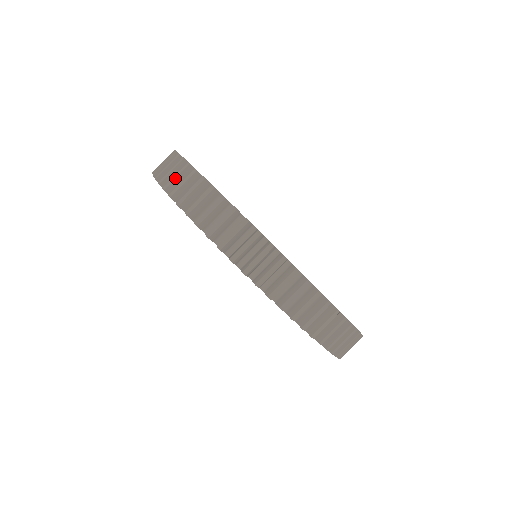
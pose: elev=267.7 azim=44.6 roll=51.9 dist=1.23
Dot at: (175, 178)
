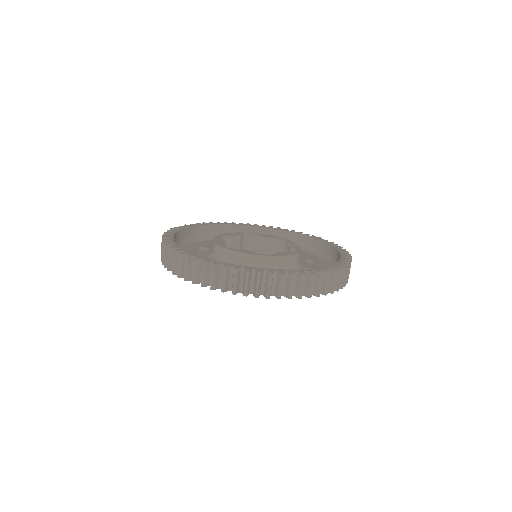
Dot at: occluded
